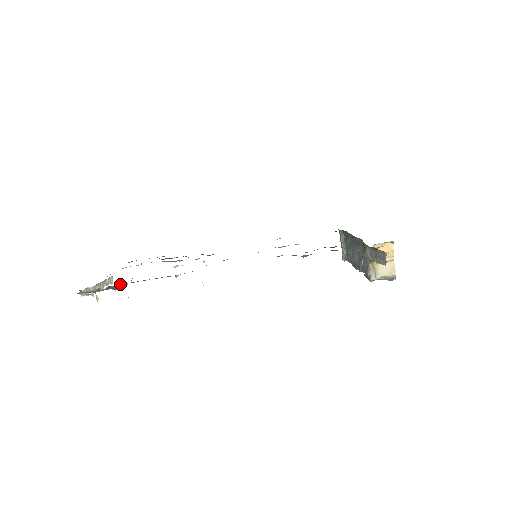
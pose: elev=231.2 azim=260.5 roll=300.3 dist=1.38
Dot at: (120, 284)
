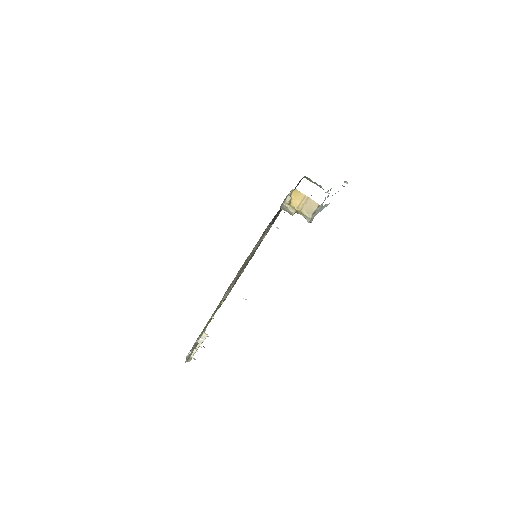
Dot at: (194, 344)
